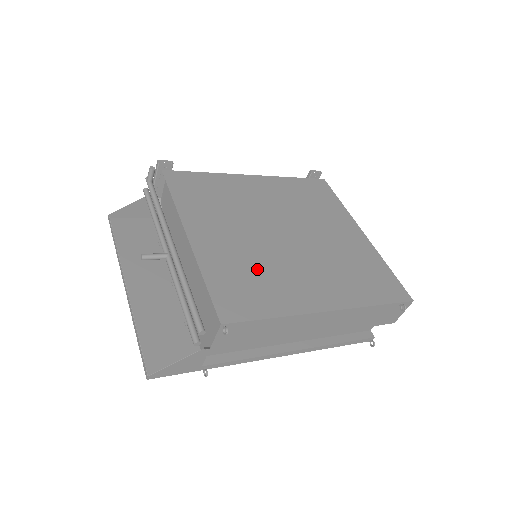
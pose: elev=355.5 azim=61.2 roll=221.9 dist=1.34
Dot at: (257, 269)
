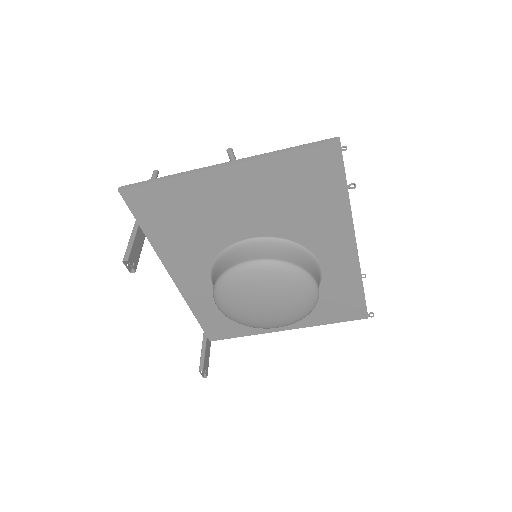
Dot at: occluded
